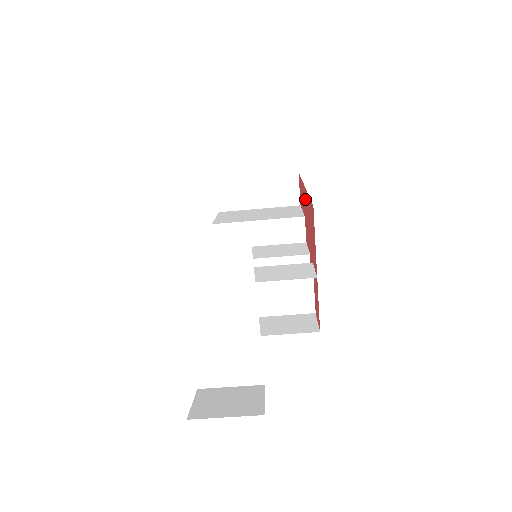
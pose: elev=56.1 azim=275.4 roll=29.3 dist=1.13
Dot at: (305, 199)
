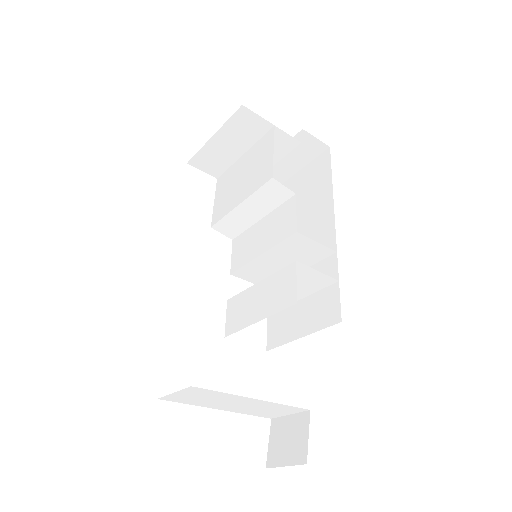
Dot at: occluded
